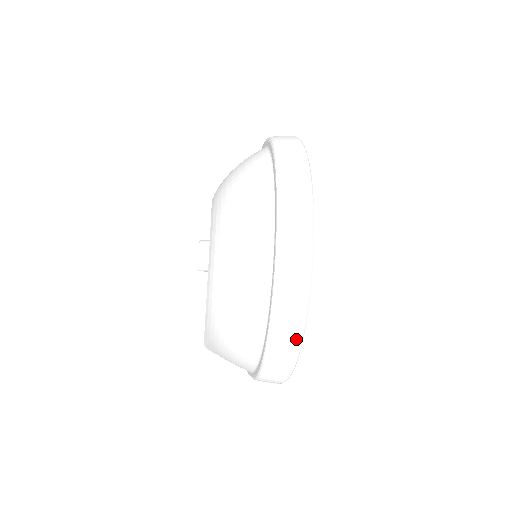
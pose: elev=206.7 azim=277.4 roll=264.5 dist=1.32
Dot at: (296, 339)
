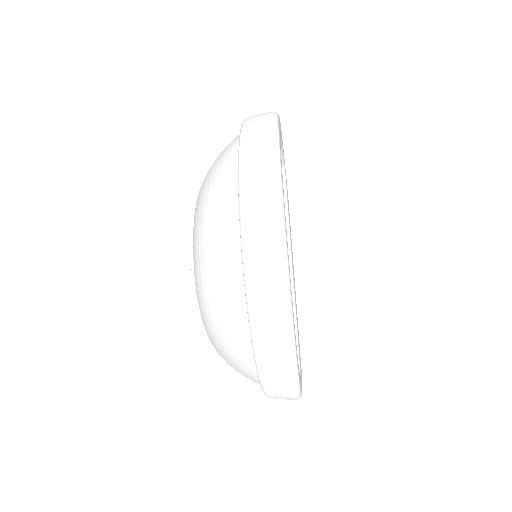
Dot at: (286, 359)
